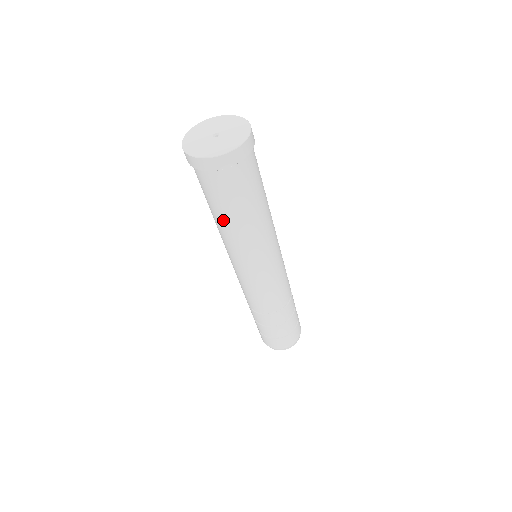
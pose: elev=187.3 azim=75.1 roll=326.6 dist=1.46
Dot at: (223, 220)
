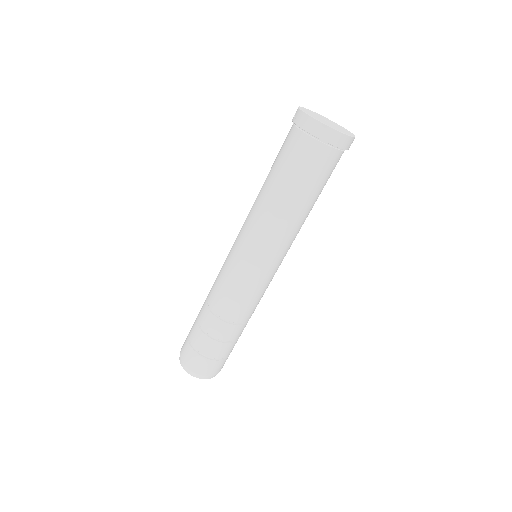
Dot at: (288, 196)
